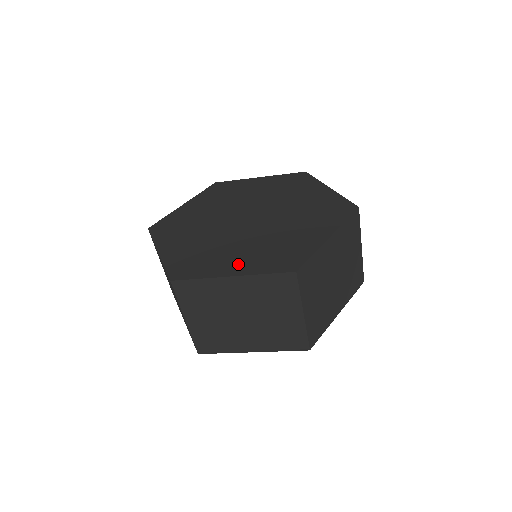
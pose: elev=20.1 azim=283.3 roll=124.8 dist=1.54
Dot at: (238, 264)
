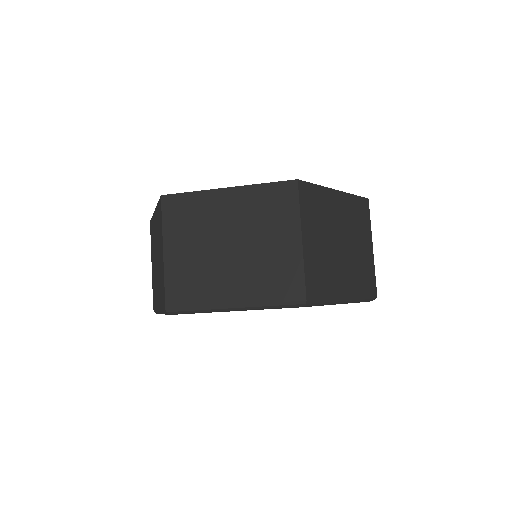
Dot at: occluded
